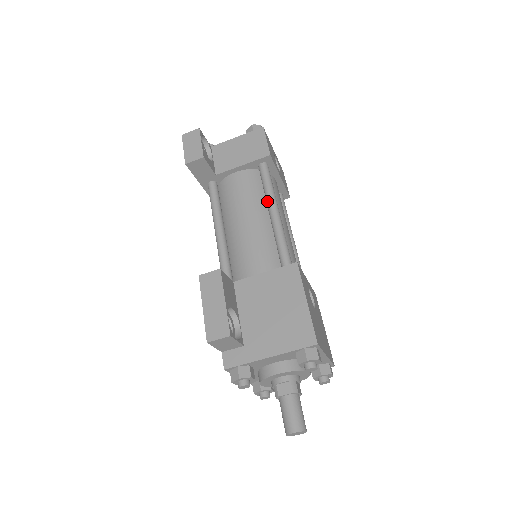
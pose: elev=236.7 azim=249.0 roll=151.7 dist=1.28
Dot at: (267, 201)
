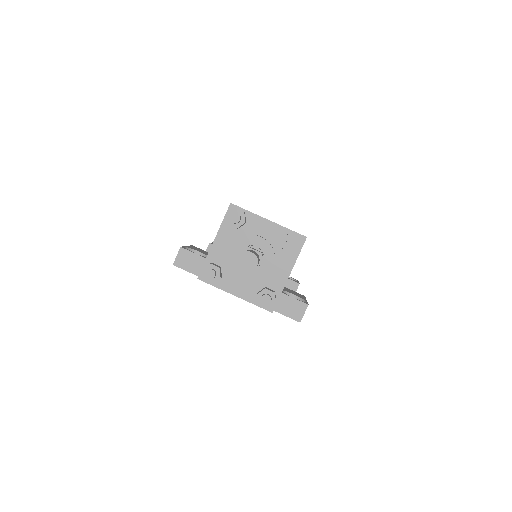
Dot at: occluded
